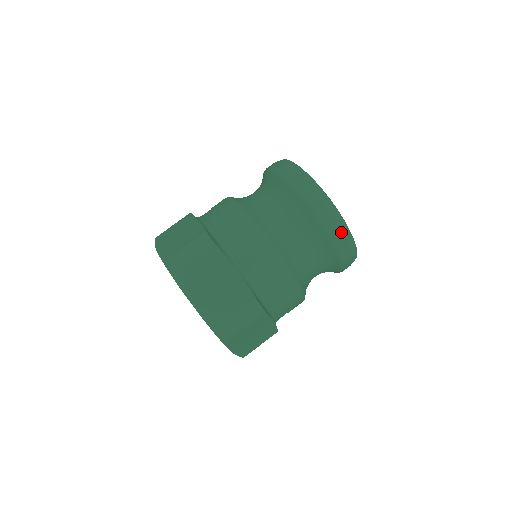
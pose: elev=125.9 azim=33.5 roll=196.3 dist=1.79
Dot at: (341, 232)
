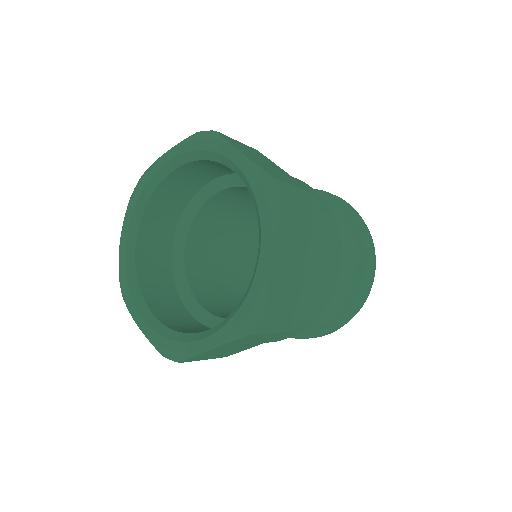
Dot at: (366, 227)
